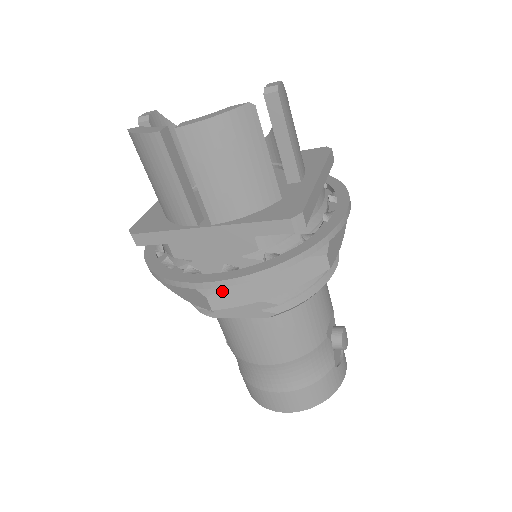
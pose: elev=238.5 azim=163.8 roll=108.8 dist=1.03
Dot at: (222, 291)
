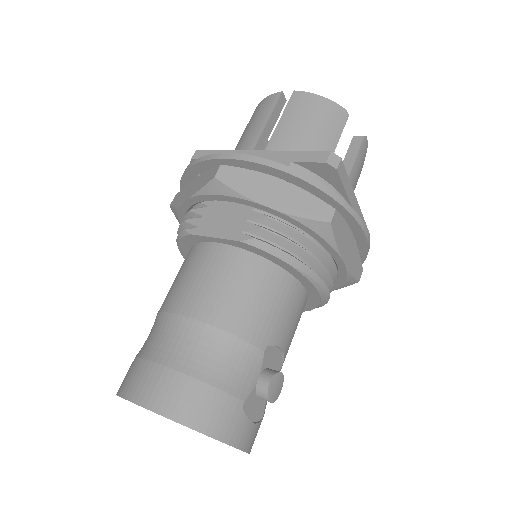
Dot at: (236, 169)
